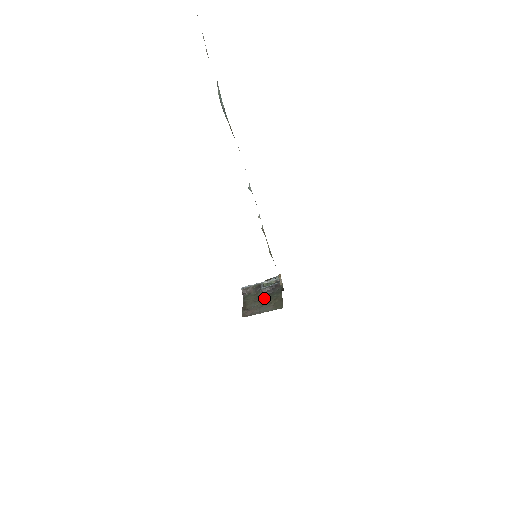
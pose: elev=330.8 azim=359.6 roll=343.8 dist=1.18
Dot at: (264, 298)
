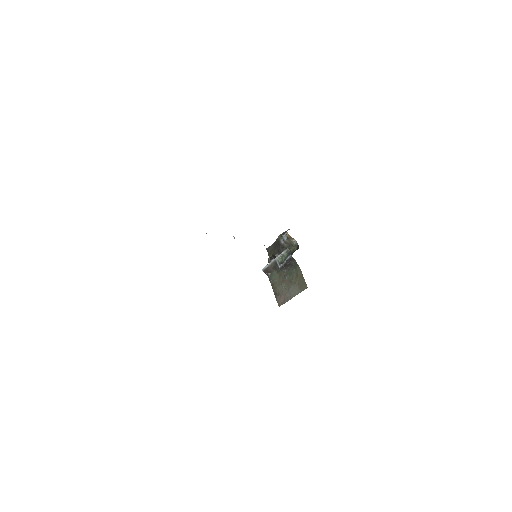
Dot at: (286, 277)
